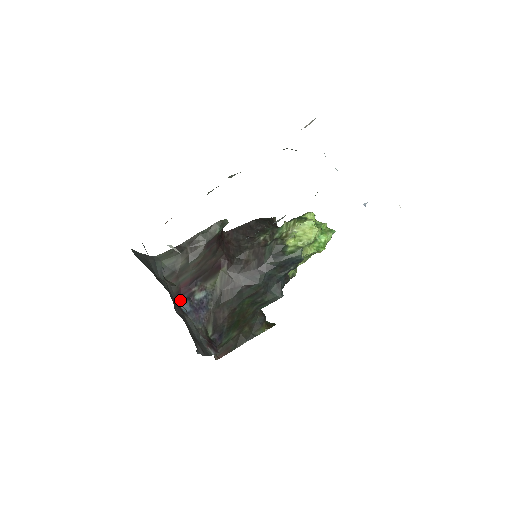
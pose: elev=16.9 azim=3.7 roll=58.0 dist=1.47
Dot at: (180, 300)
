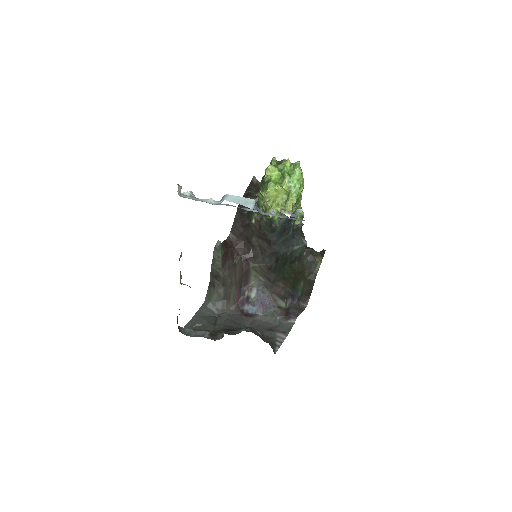
Dot at: (244, 309)
